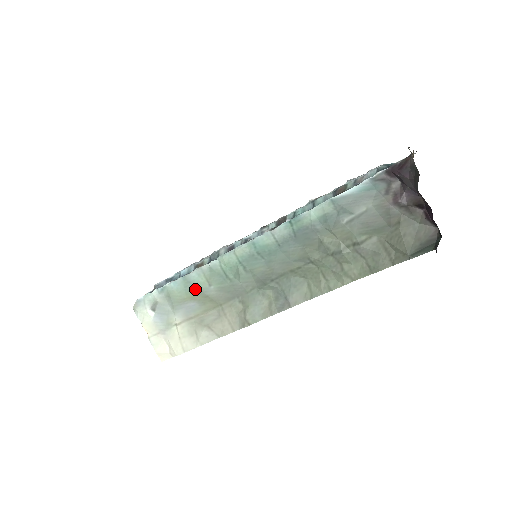
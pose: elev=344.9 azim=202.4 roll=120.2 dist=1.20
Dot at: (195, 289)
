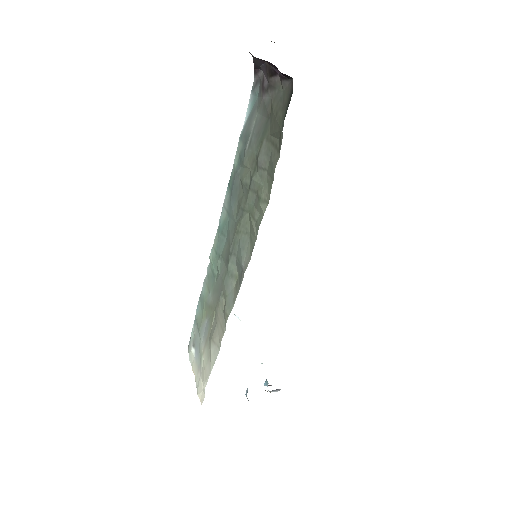
Dot at: (204, 304)
